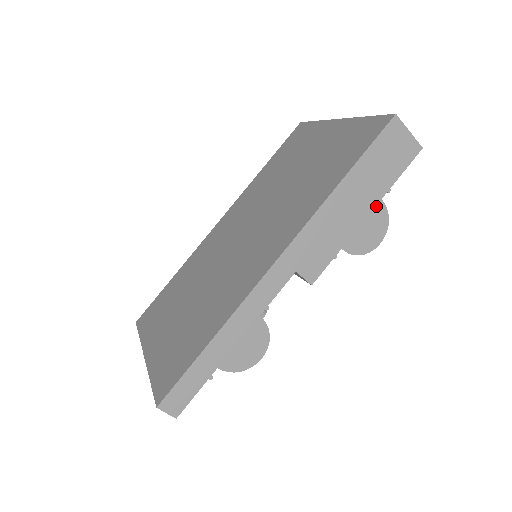
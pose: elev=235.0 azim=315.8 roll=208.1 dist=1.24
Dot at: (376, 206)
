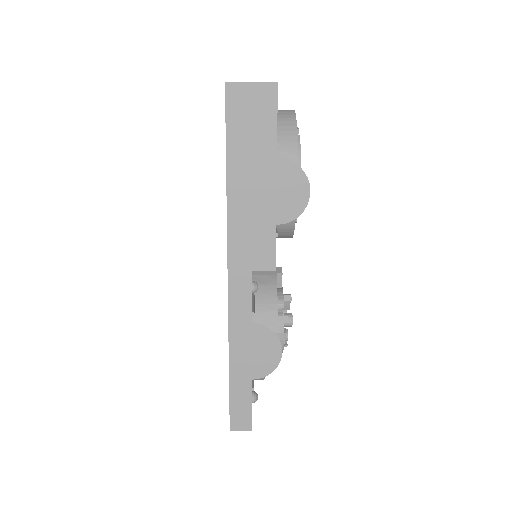
Dot at: (277, 167)
